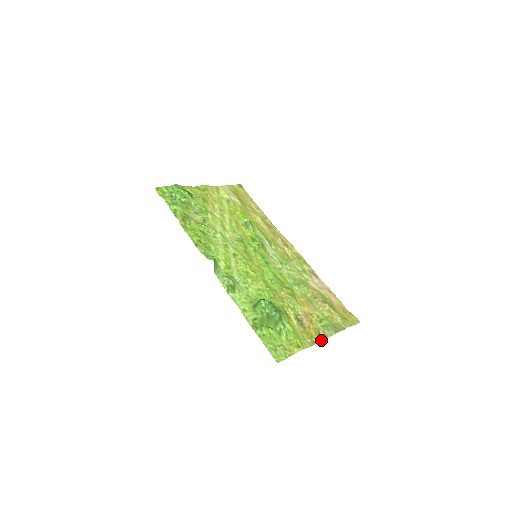
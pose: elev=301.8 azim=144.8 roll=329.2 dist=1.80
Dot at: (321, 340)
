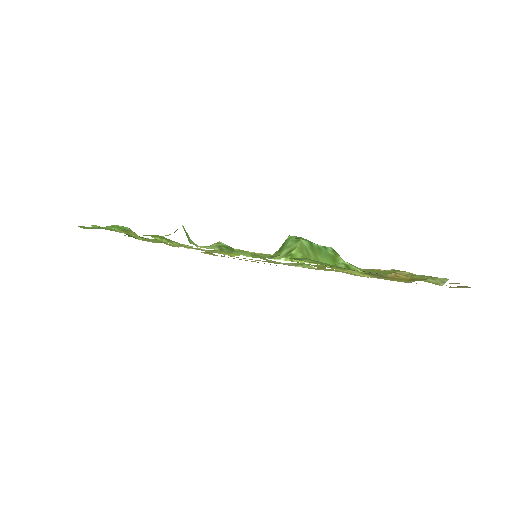
Dot at: occluded
